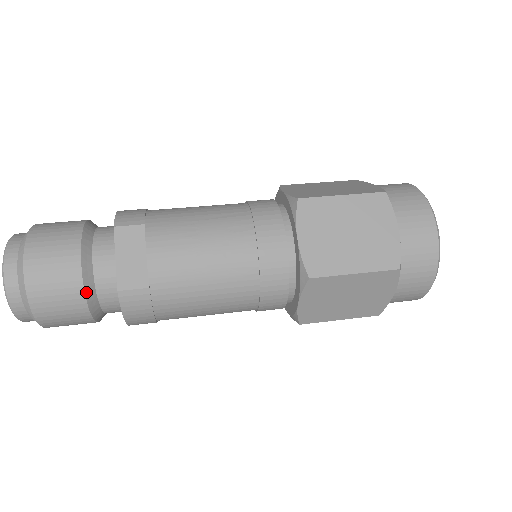
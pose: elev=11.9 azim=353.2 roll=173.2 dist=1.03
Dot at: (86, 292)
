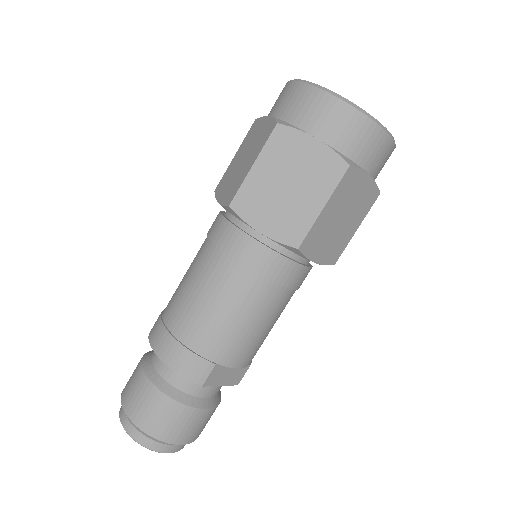
Dot at: (219, 401)
